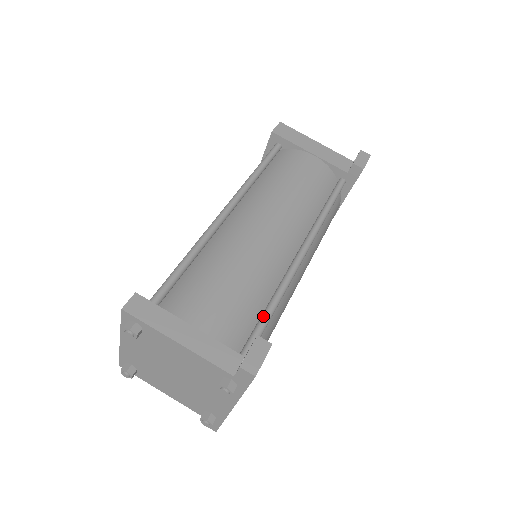
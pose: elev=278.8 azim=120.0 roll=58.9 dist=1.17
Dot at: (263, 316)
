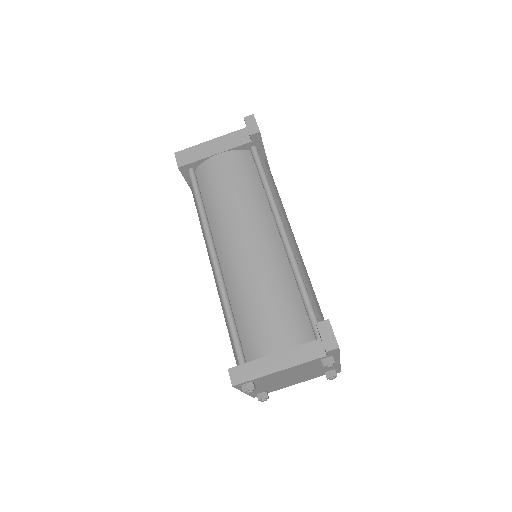
Dot at: (304, 300)
